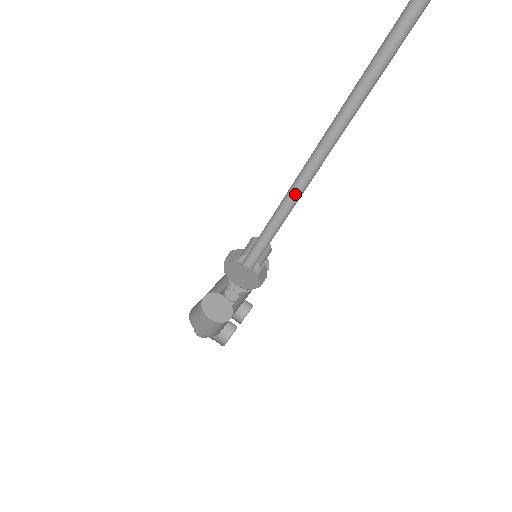
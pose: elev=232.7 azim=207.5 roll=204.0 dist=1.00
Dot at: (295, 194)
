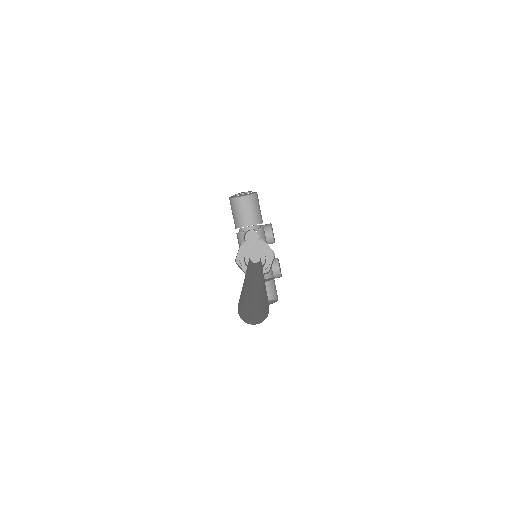
Dot at: occluded
